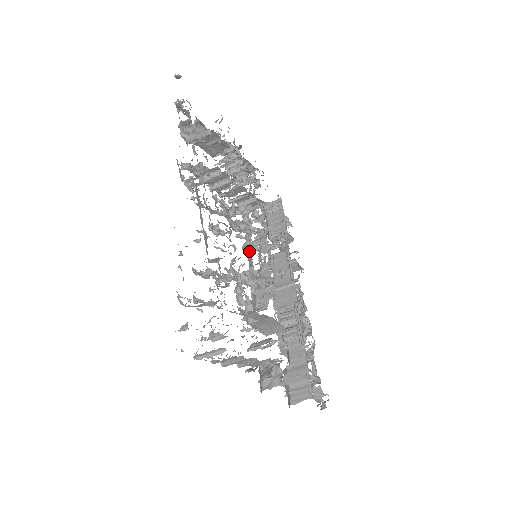
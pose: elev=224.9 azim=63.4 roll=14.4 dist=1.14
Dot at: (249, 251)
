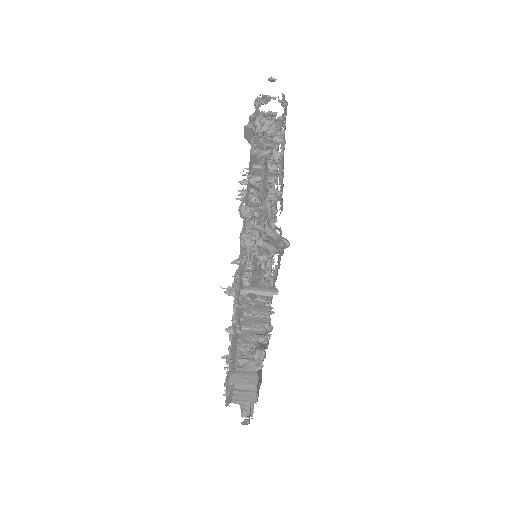
Dot at: occluded
